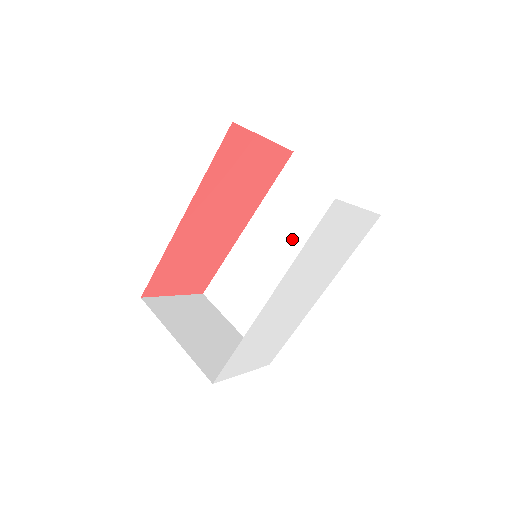
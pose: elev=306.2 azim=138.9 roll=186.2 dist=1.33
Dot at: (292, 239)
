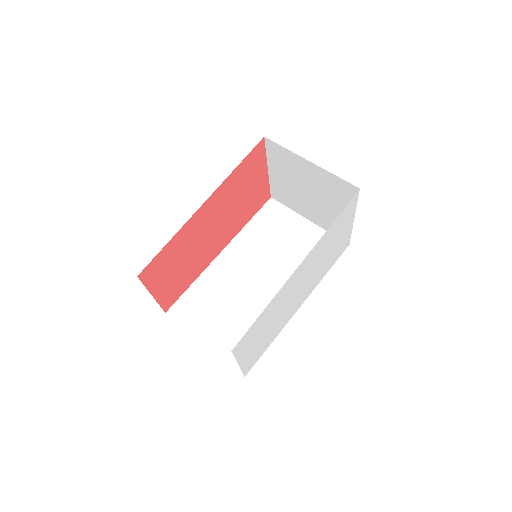
Dot at: (270, 262)
